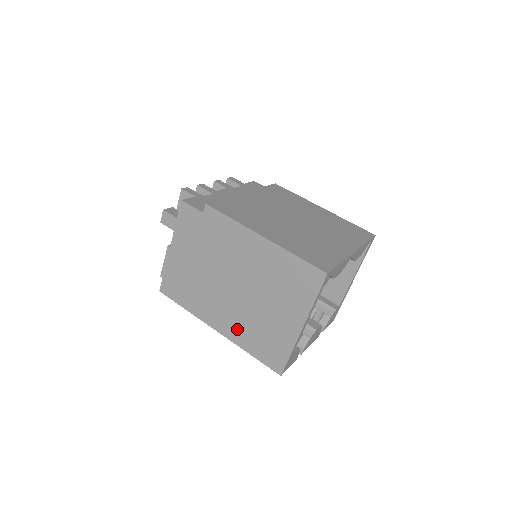
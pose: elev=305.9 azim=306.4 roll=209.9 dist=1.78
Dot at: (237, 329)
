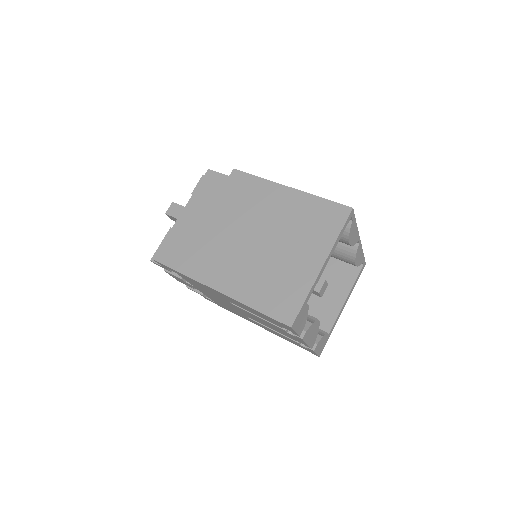
Dot at: (243, 283)
